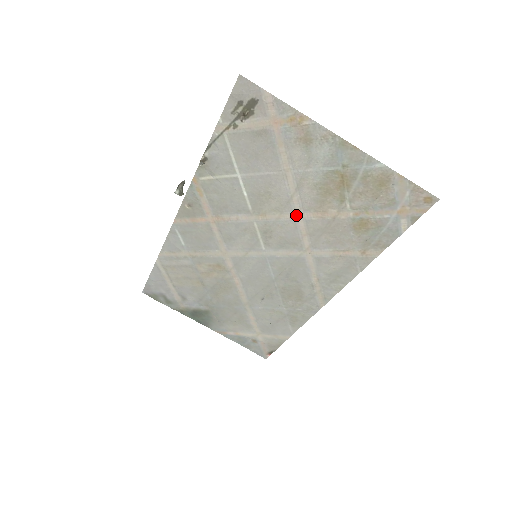
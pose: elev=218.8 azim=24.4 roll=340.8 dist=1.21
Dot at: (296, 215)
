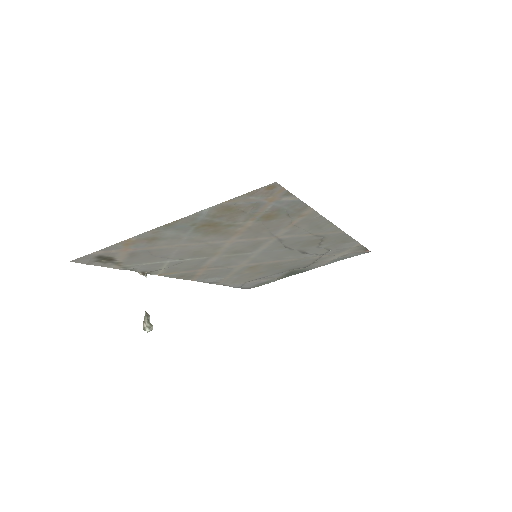
Dot at: (229, 242)
